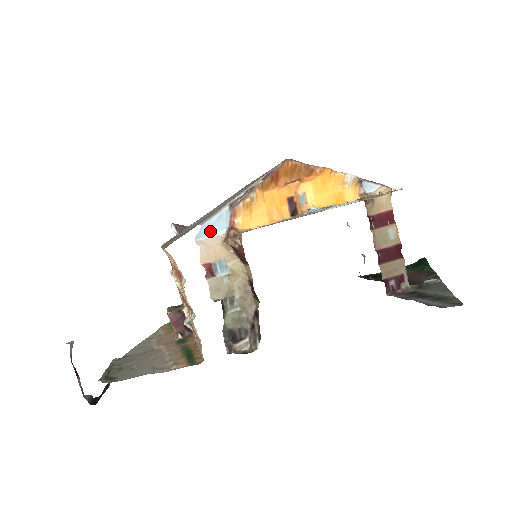
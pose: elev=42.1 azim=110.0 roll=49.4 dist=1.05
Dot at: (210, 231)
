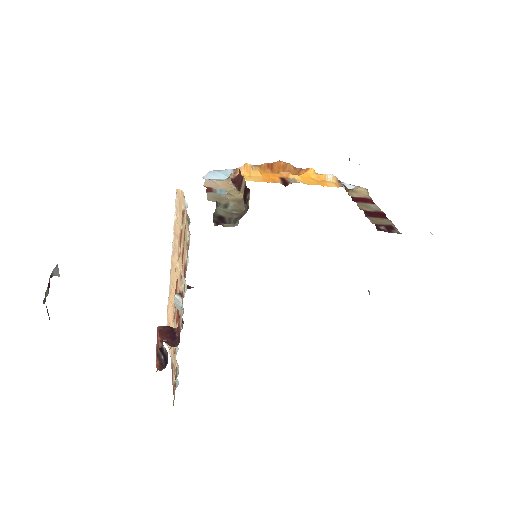
Dot at: (216, 176)
